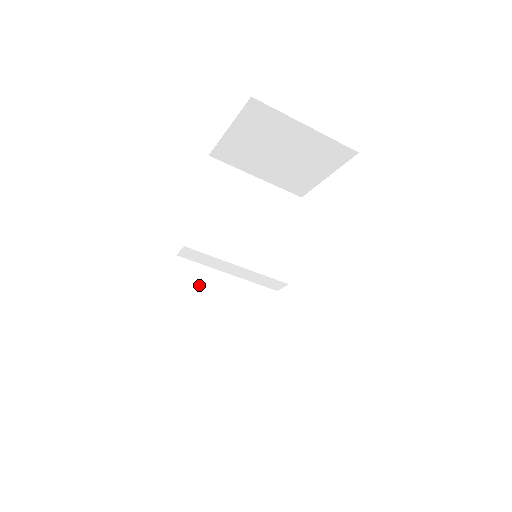
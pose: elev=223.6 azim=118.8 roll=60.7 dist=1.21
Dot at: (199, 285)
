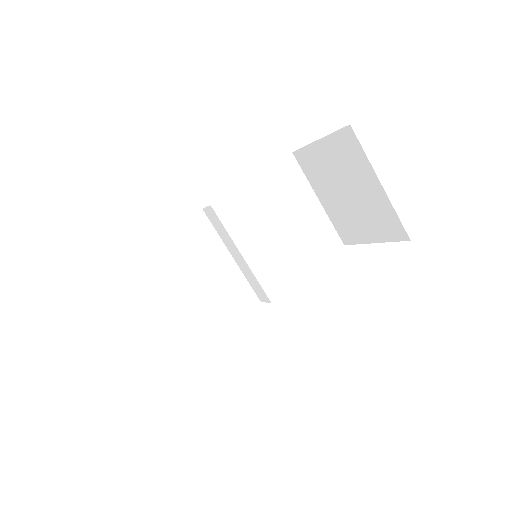
Dot at: (201, 245)
